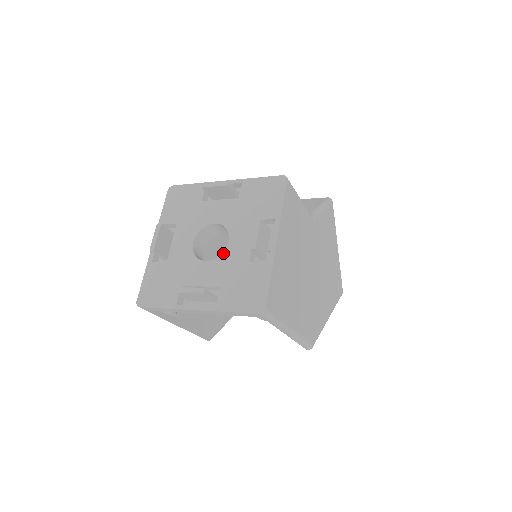
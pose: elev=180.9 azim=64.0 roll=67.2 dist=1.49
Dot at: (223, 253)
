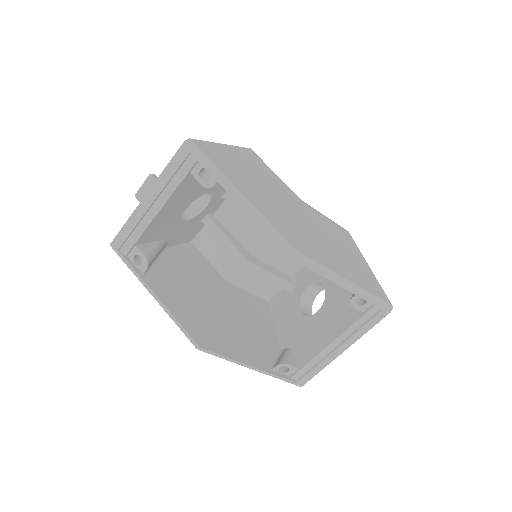
Dot at: occluded
